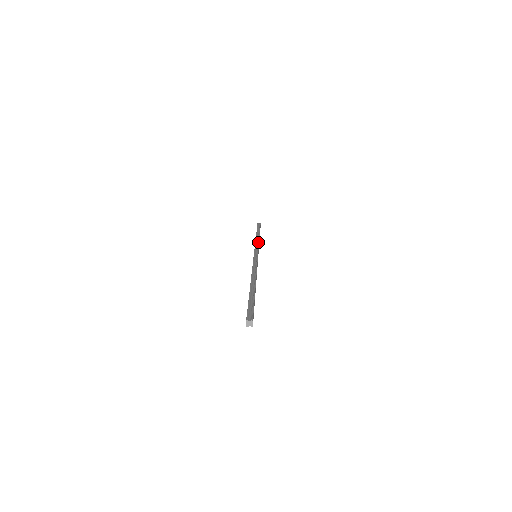
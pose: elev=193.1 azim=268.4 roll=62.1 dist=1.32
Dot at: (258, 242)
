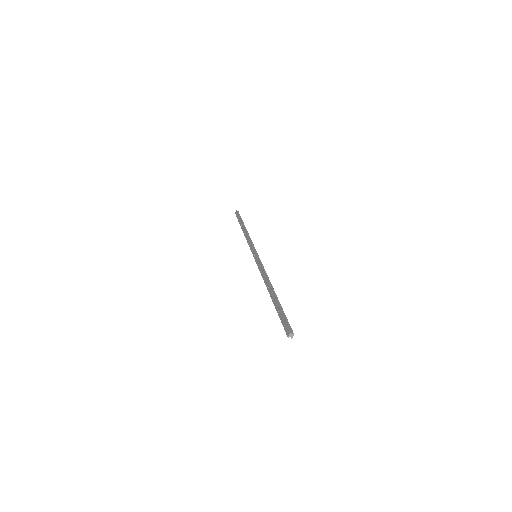
Dot at: occluded
